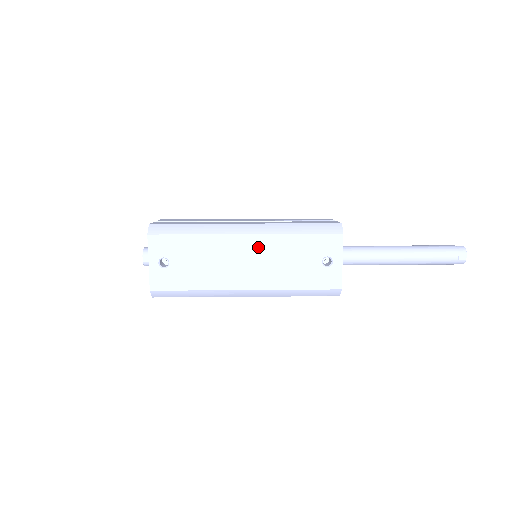
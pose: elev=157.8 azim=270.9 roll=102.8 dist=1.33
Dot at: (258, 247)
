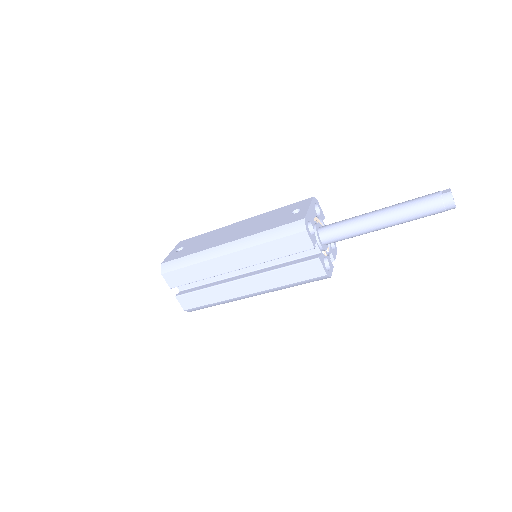
Dot at: (247, 223)
